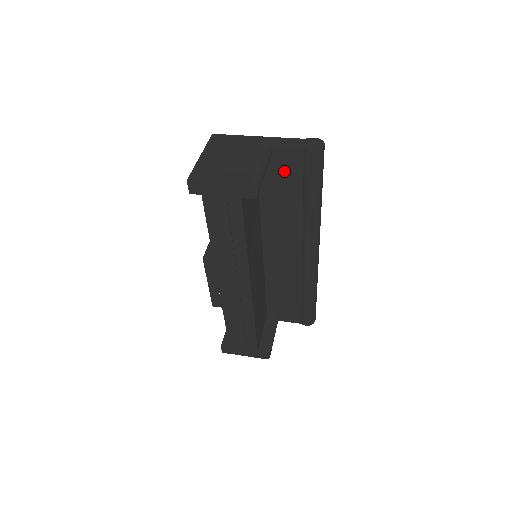
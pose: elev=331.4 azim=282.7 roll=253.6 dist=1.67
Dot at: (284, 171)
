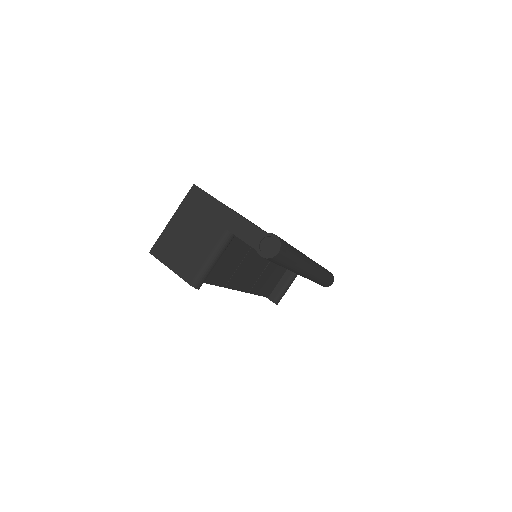
Dot at: occluded
